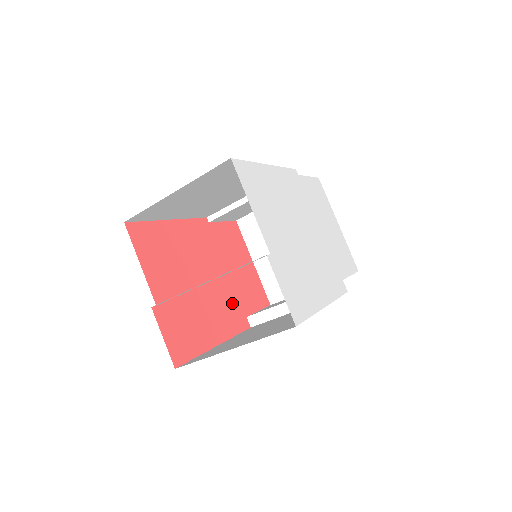
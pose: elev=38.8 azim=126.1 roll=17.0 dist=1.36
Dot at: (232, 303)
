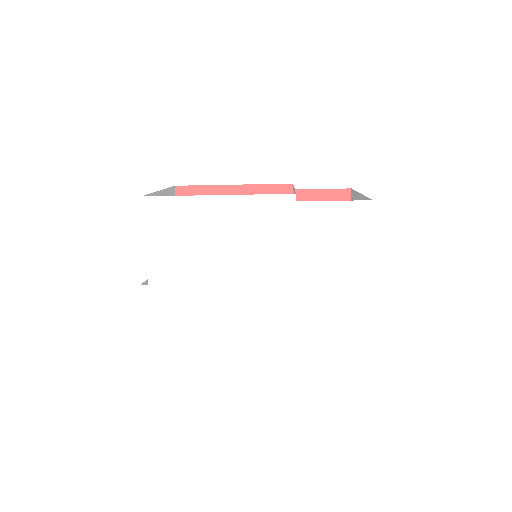
Dot at: occluded
